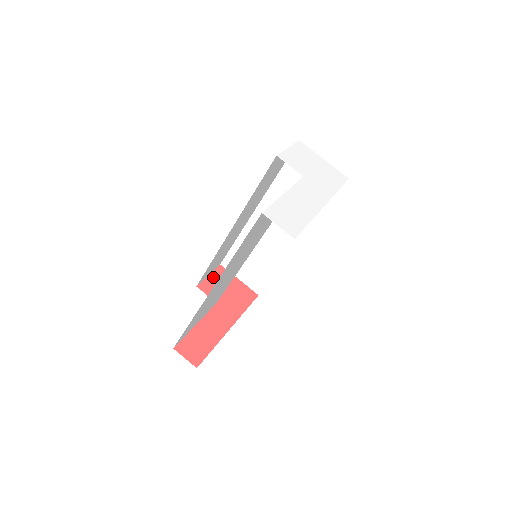
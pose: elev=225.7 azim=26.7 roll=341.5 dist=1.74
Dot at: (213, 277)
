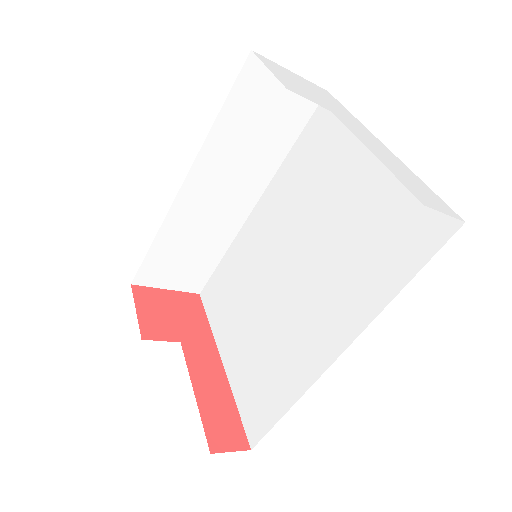
Dot at: (142, 309)
